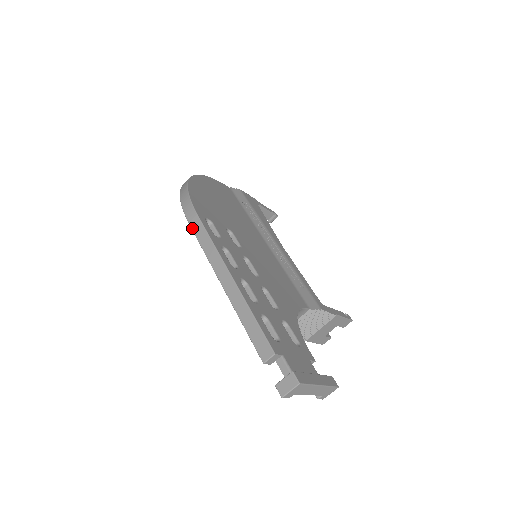
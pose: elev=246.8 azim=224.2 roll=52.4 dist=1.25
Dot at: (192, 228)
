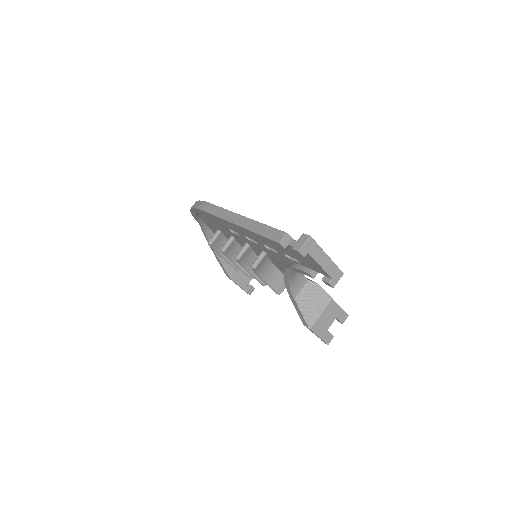
Dot at: (205, 210)
